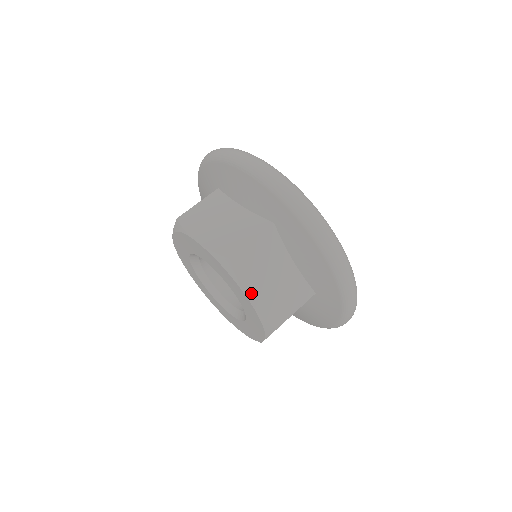
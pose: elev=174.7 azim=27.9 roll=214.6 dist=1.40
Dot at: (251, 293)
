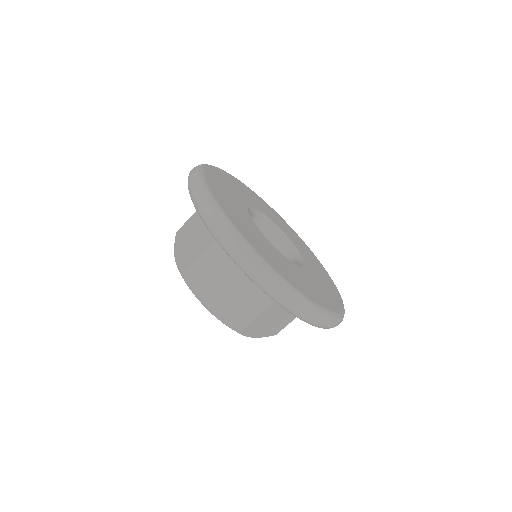
Dot at: (207, 302)
